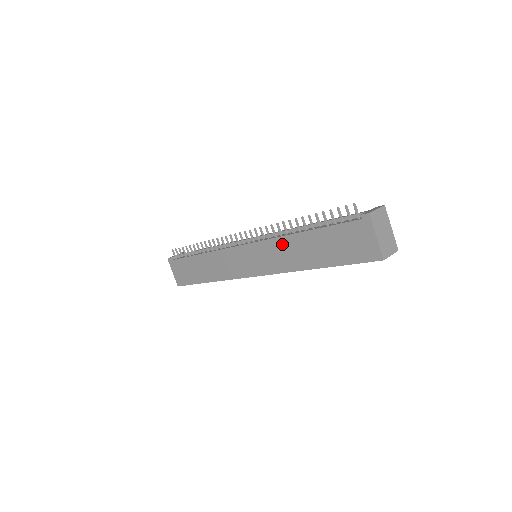
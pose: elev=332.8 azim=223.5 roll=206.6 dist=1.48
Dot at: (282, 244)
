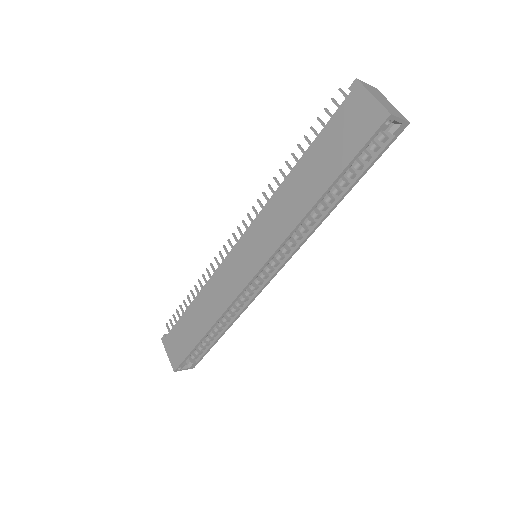
Dot at: (277, 201)
